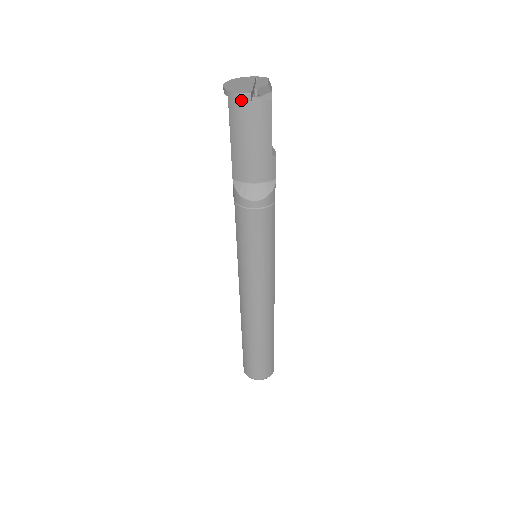
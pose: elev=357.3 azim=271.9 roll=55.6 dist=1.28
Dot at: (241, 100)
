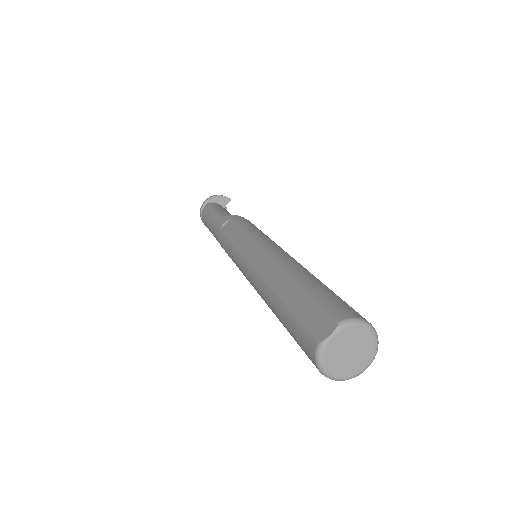
Dot at: (219, 205)
